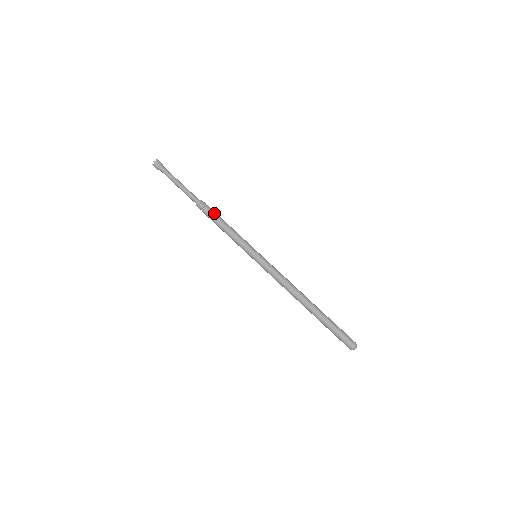
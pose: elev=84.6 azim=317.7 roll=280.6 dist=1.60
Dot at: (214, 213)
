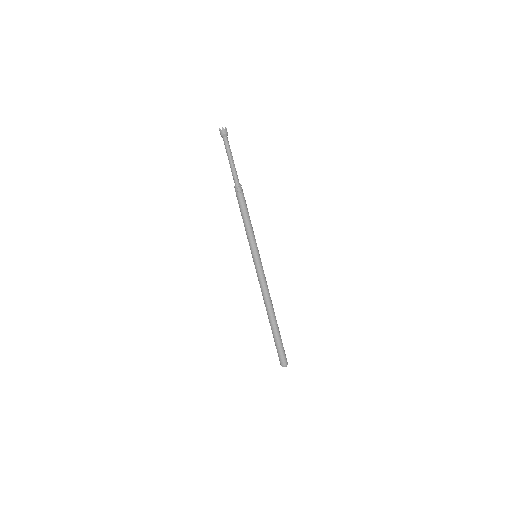
Dot at: (245, 202)
